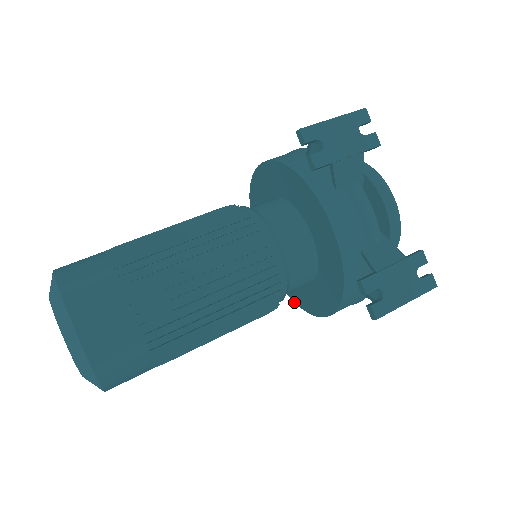
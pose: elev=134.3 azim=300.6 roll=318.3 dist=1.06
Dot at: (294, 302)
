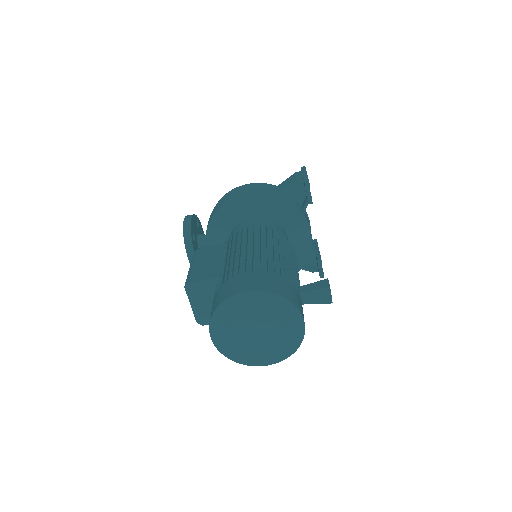
Dot at: occluded
